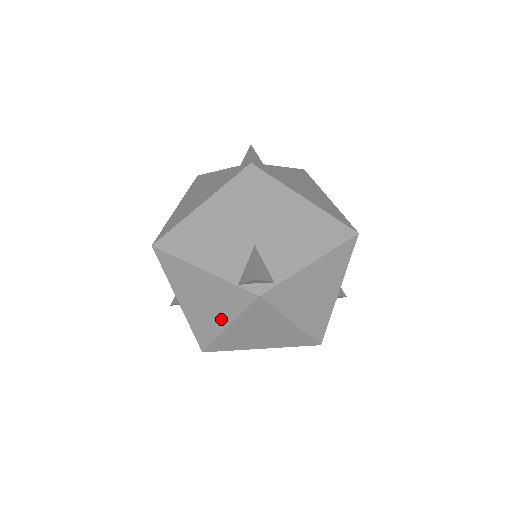
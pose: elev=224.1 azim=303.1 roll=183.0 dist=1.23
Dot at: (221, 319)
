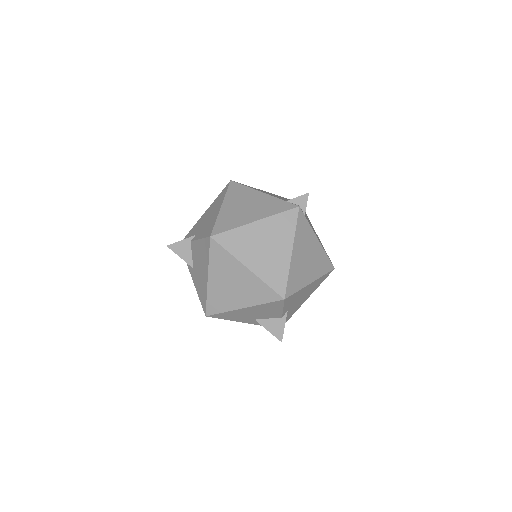
Dot at: (254, 217)
